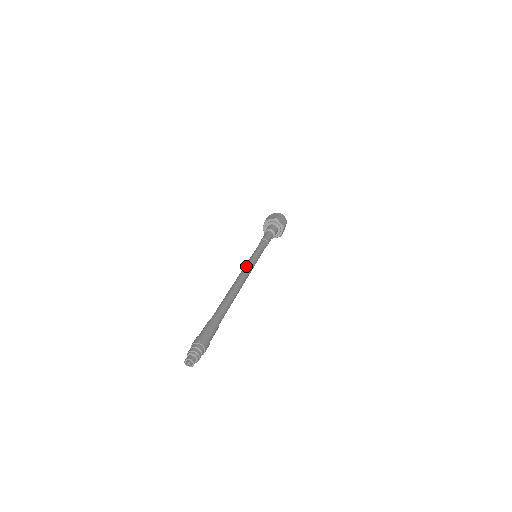
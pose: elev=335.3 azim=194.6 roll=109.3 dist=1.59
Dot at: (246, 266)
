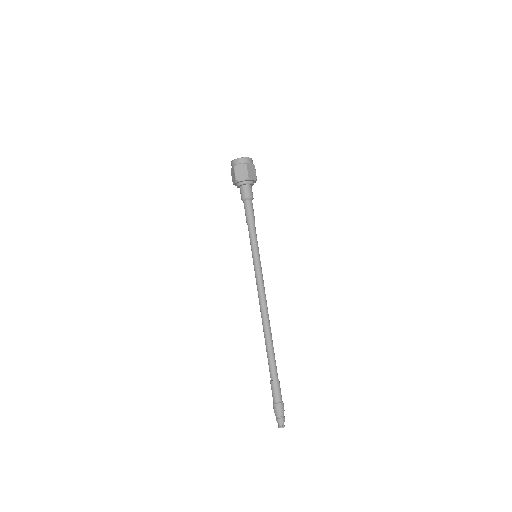
Dot at: (260, 287)
